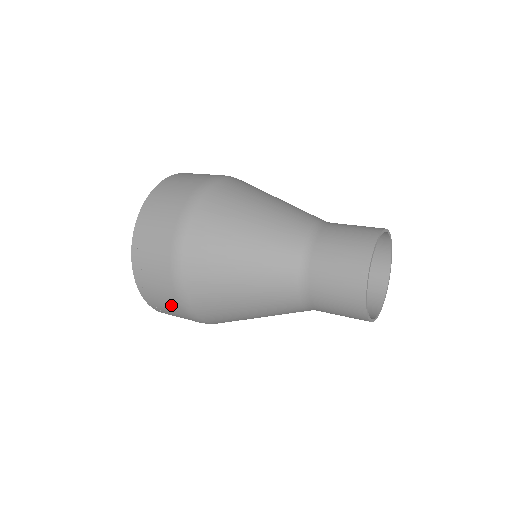
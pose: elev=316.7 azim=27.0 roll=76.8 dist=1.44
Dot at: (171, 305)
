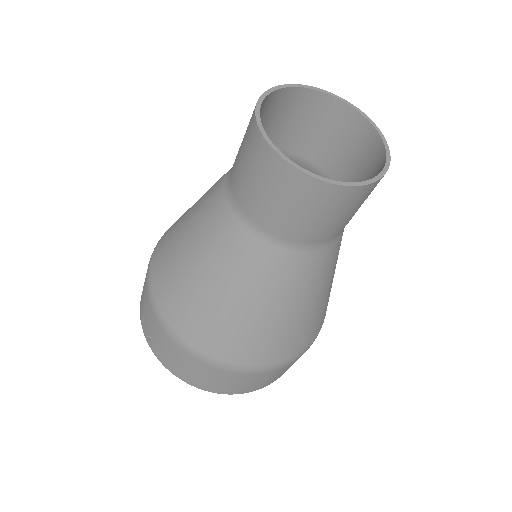
Dot at: (146, 303)
